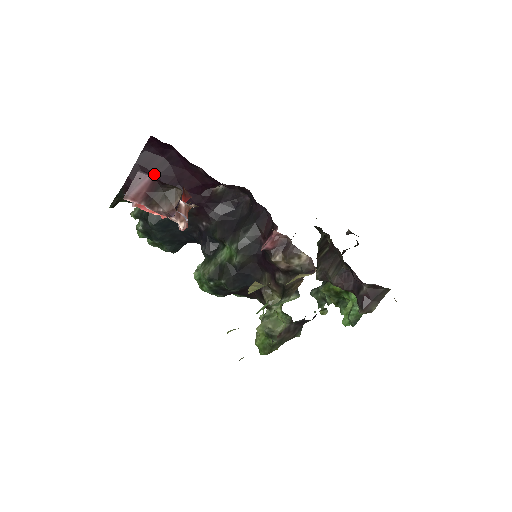
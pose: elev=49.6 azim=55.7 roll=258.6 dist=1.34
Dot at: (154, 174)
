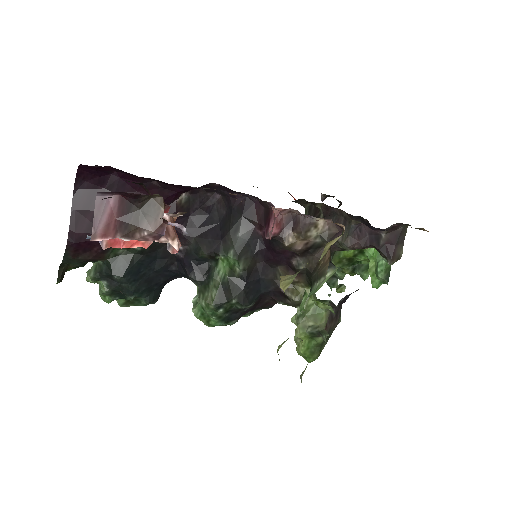
Dot at: occluded
